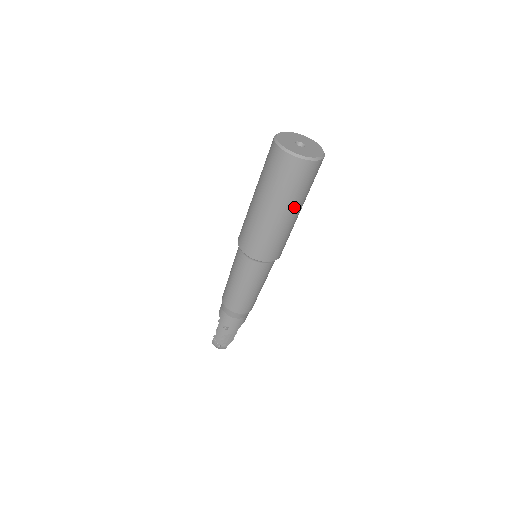
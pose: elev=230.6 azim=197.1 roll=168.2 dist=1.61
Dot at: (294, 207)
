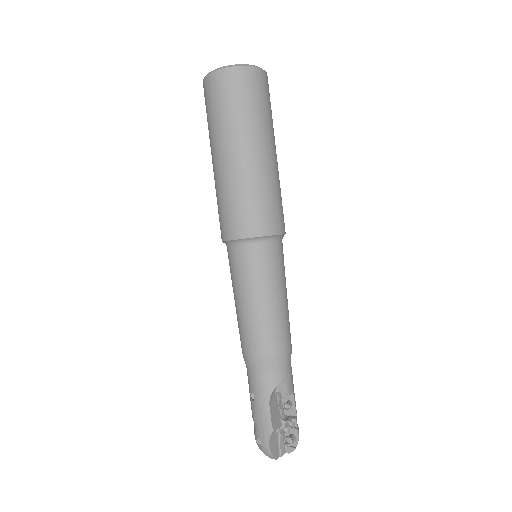
Dot at: (234, 140)
